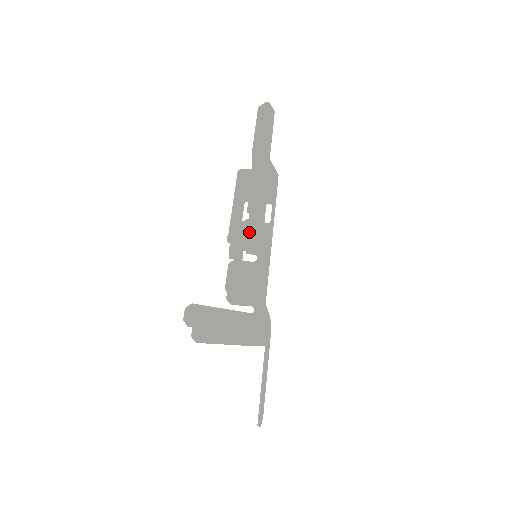
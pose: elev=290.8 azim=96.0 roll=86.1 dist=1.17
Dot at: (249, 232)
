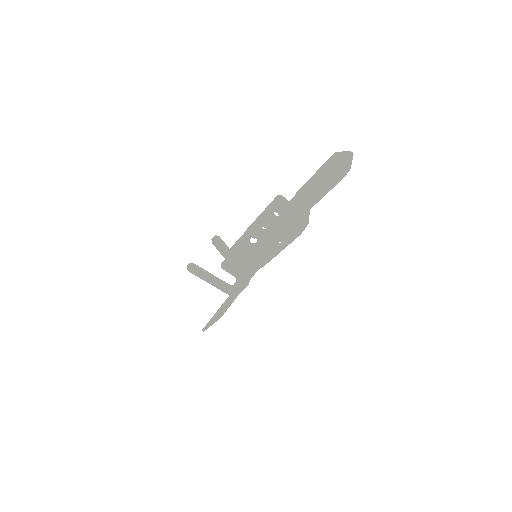
Dot at: (250, 253)
